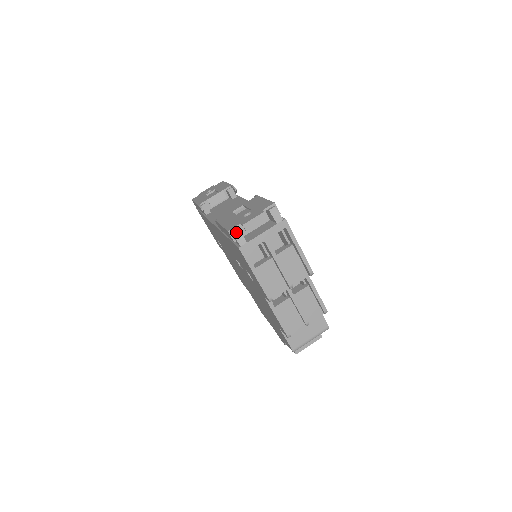
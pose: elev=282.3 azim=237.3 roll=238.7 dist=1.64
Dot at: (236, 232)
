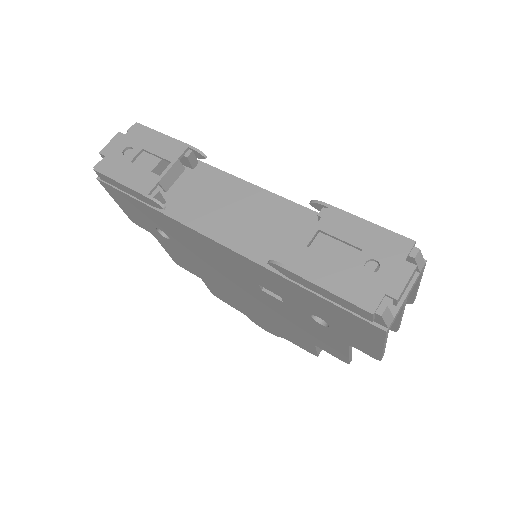
Dot at: (385, 312)
